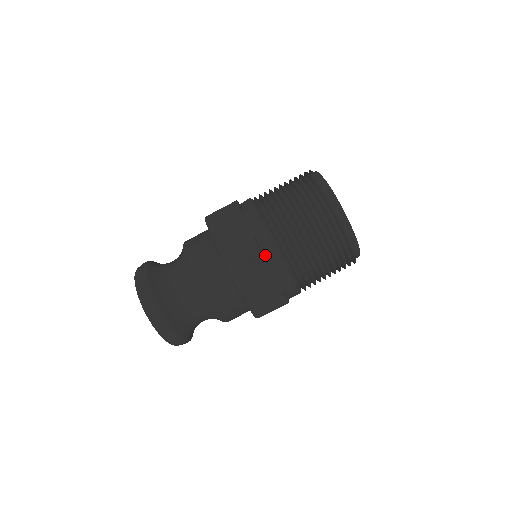
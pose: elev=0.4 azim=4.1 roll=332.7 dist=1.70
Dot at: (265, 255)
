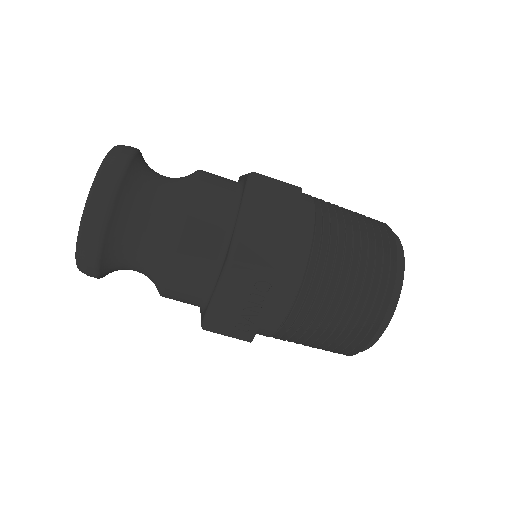
Dot at: (299, 204)
